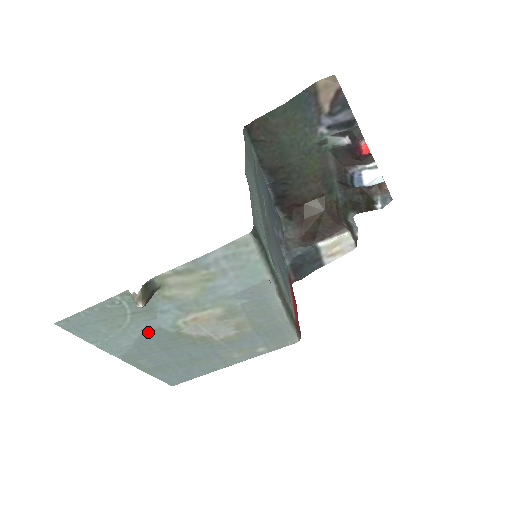
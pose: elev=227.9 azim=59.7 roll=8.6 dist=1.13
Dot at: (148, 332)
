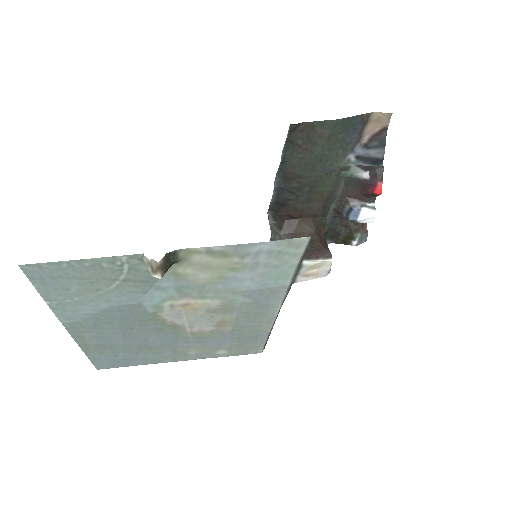
Dot at: (123, 305)
